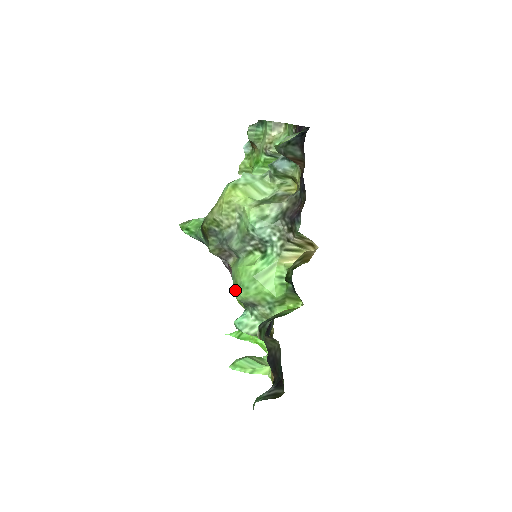
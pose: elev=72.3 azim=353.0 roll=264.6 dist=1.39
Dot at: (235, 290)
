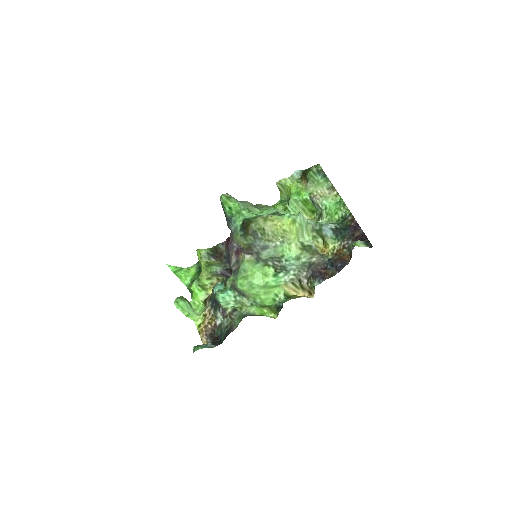
Dot at: (241, 281)
